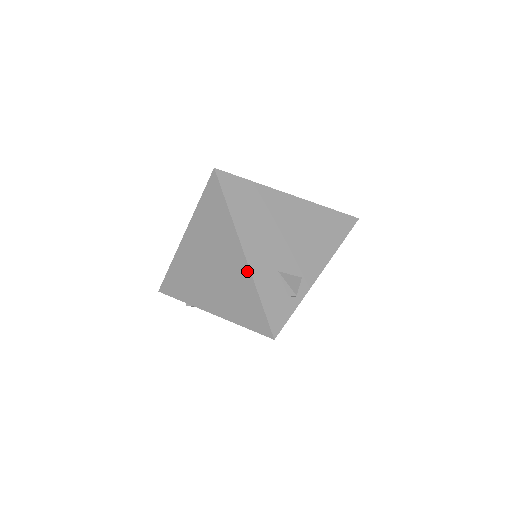
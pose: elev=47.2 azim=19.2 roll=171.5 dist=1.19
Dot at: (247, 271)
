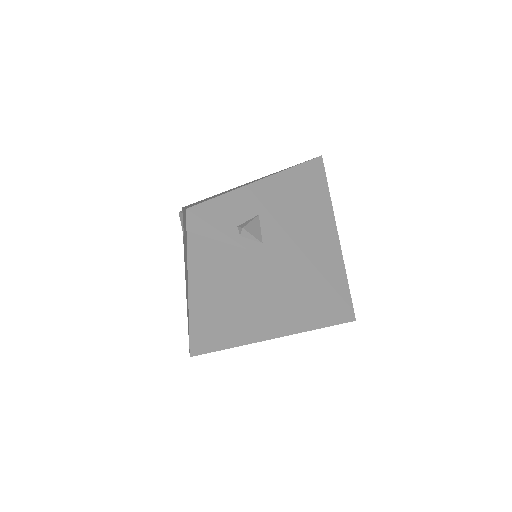
Dot at: (246, 185)
